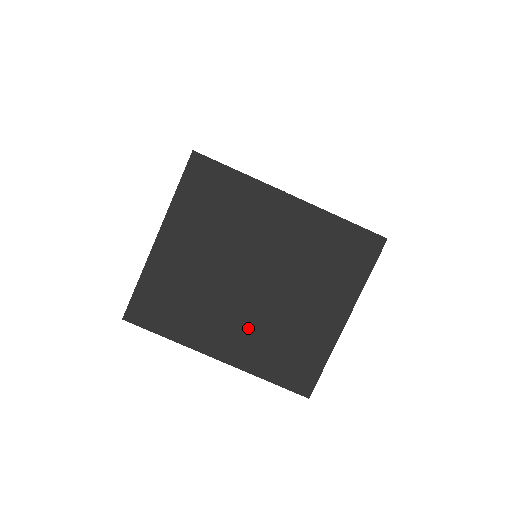
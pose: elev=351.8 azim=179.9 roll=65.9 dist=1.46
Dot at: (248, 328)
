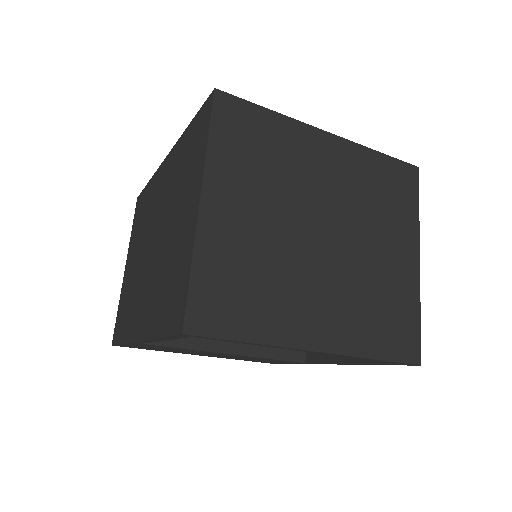
Dot at: (337, 297)
